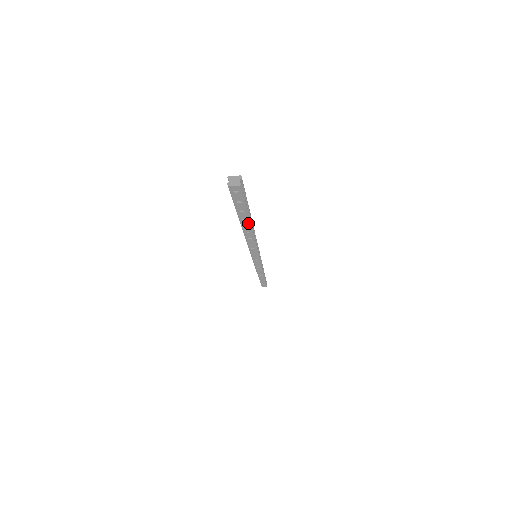
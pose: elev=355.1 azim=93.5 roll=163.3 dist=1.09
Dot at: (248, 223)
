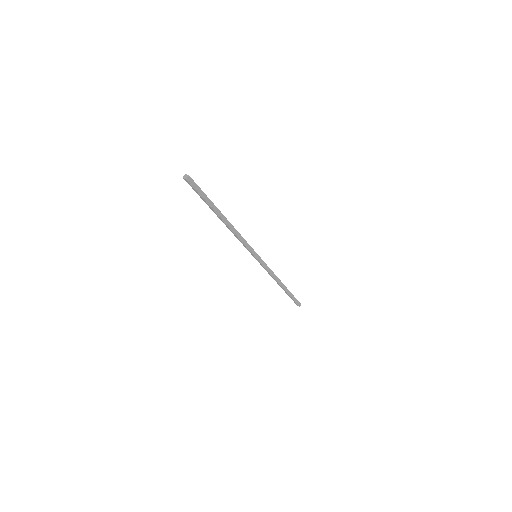
Dot at: (216, 213)
